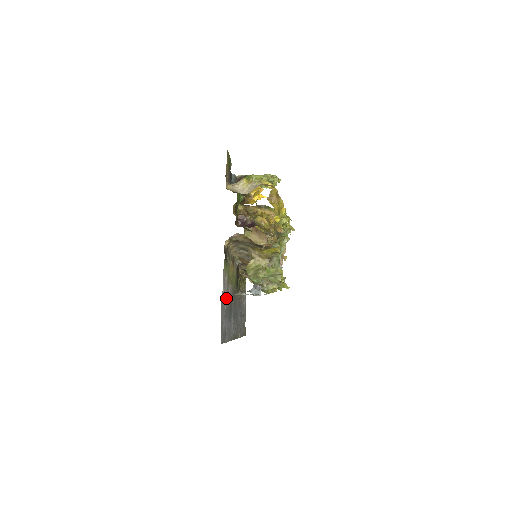
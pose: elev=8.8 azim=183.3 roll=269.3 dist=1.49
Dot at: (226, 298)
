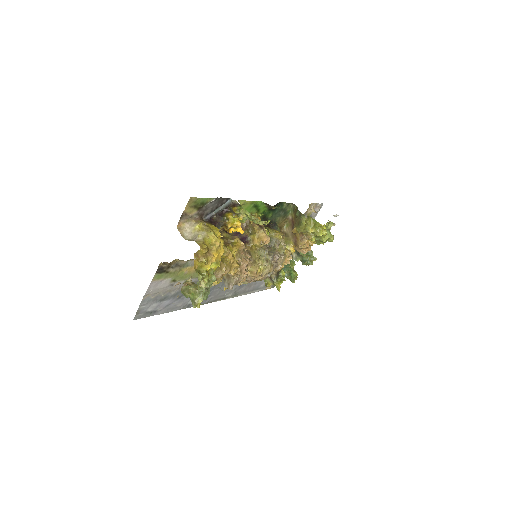
Dot at: (166, 290)
